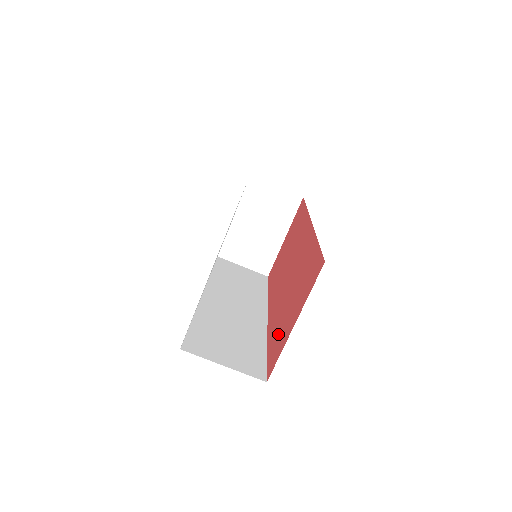
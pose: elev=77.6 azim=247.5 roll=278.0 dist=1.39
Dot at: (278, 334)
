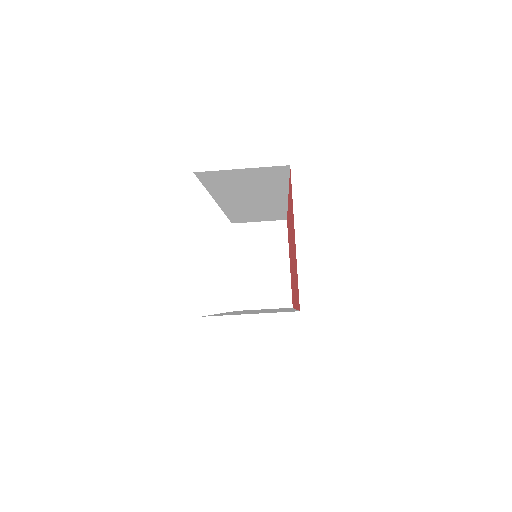
Dot at: (296, 279)
